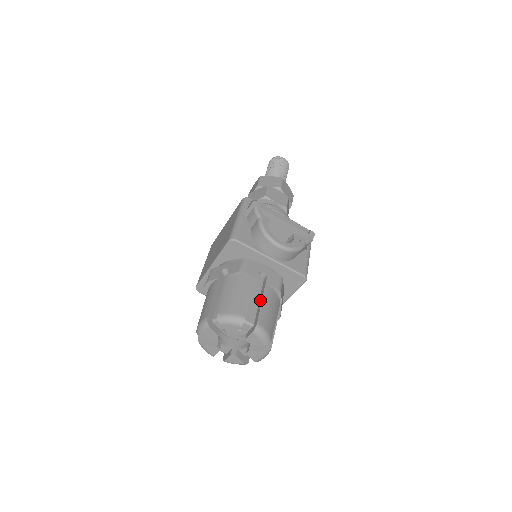
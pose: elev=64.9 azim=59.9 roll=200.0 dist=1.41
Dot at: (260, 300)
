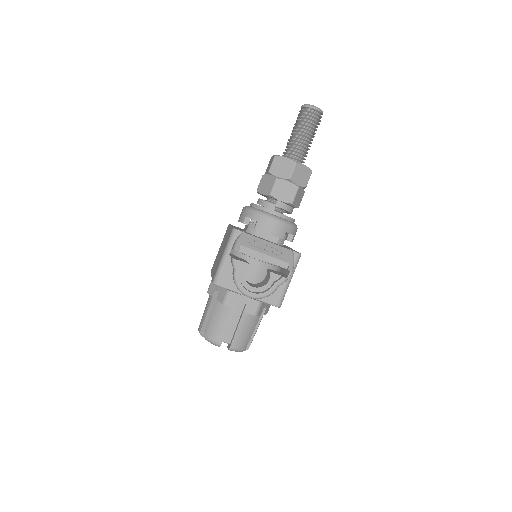
Dot at: (237, 325)
